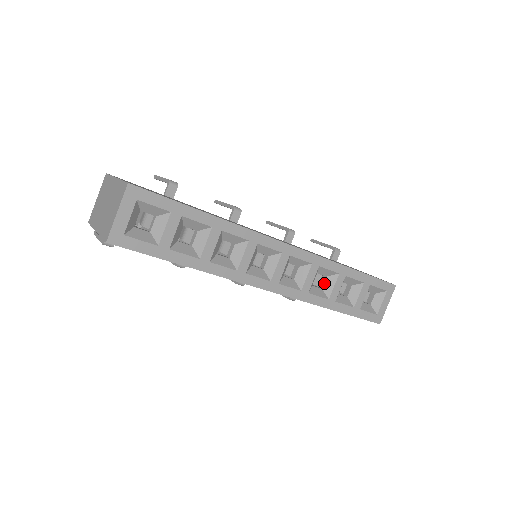
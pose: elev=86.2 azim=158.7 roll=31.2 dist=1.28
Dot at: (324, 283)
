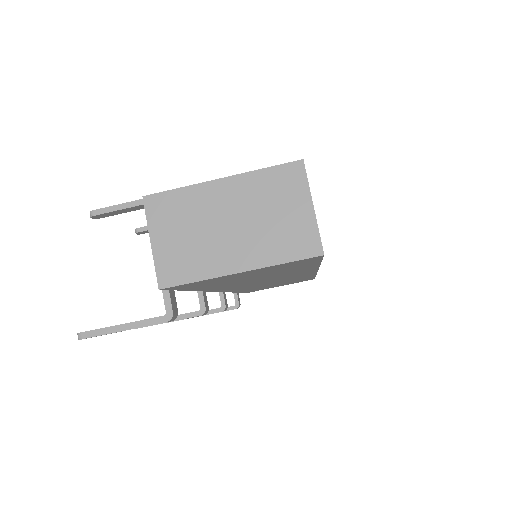
Dot at: occluded
